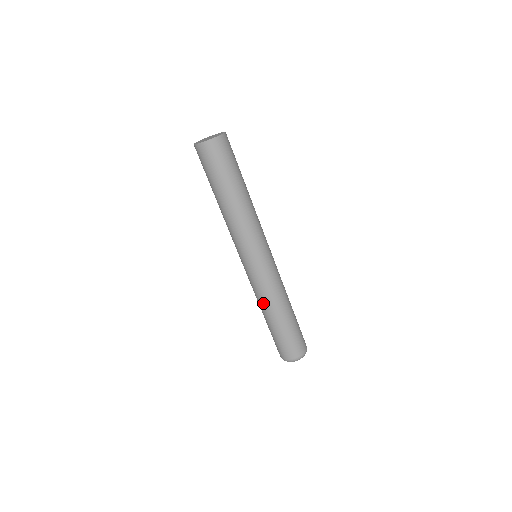
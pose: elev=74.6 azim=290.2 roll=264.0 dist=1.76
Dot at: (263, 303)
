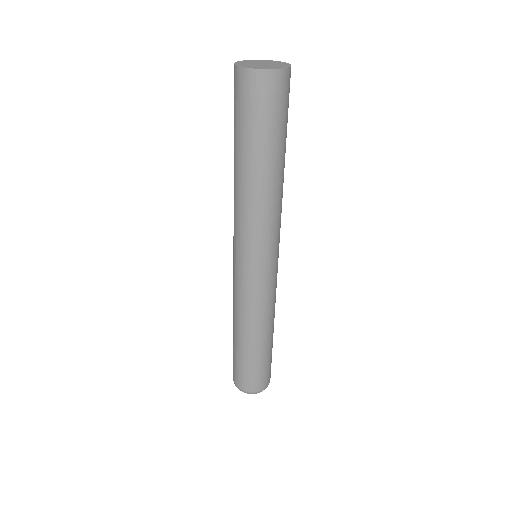
Dot at: (241, 319)
